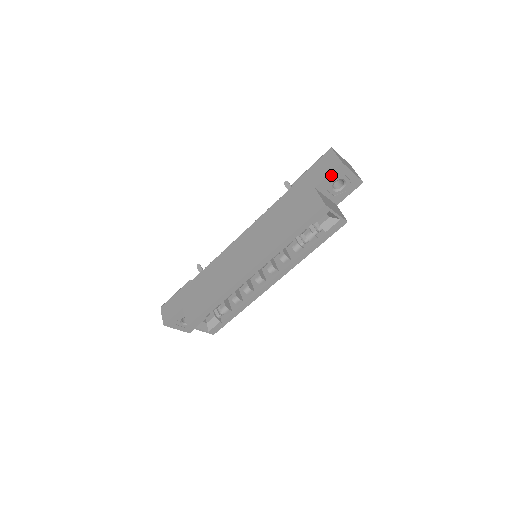
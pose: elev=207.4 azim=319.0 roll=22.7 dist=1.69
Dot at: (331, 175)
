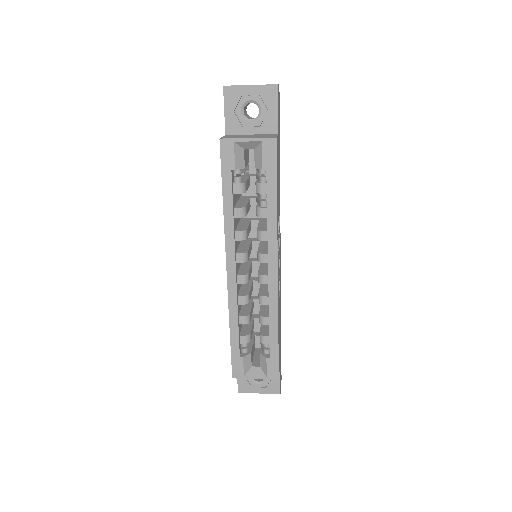
Dot at: (227, 108)
